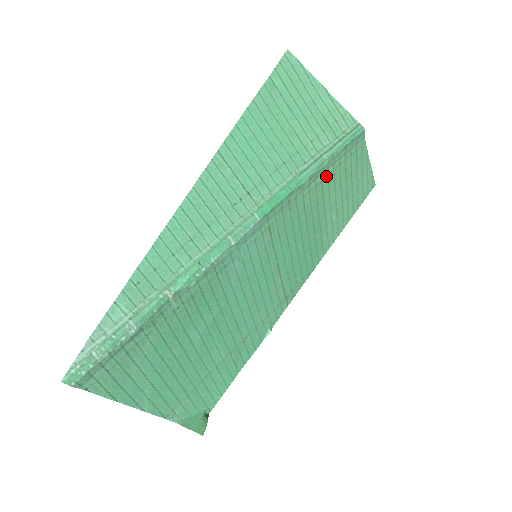
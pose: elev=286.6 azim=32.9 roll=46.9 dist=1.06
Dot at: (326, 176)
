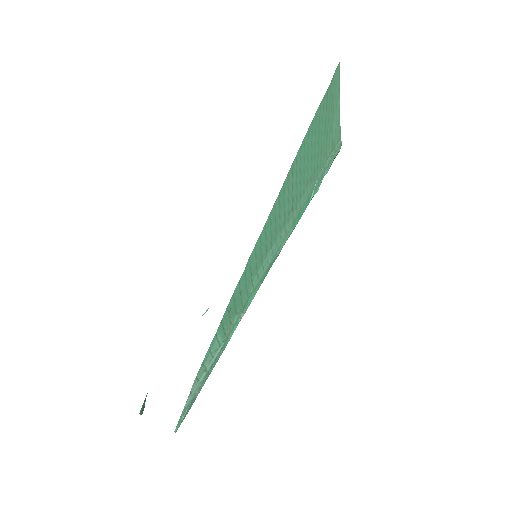
Dot at: occluded
